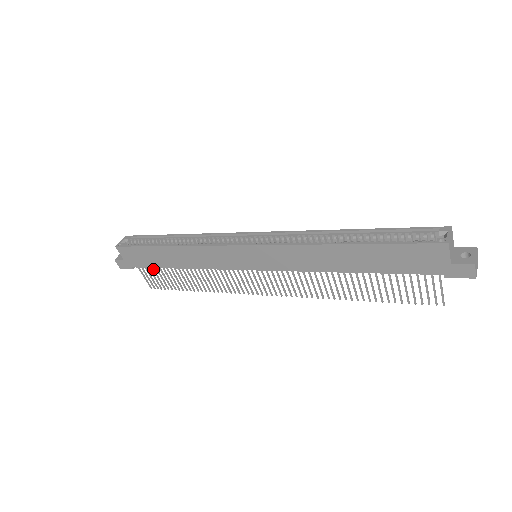
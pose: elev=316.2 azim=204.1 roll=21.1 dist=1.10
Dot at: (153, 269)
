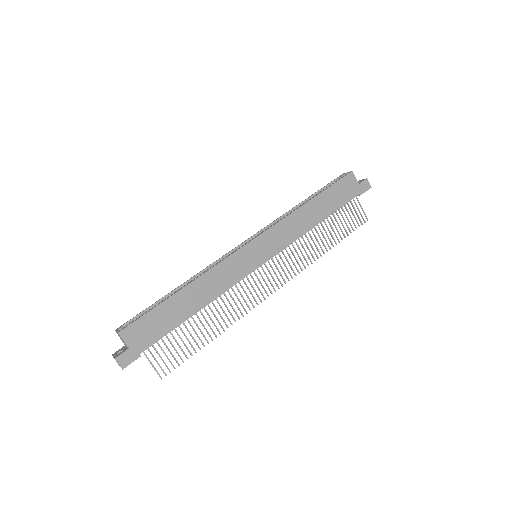
Dot at: occluded
